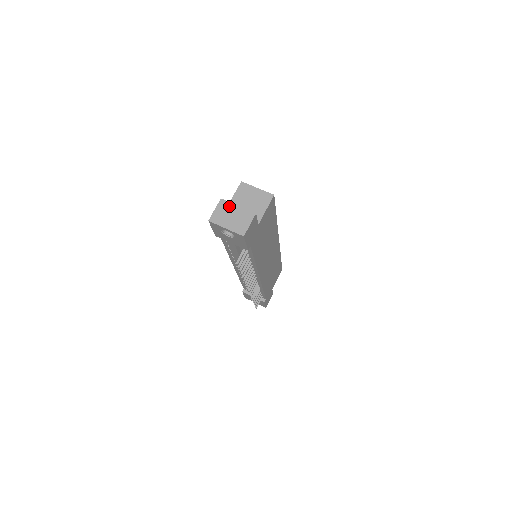
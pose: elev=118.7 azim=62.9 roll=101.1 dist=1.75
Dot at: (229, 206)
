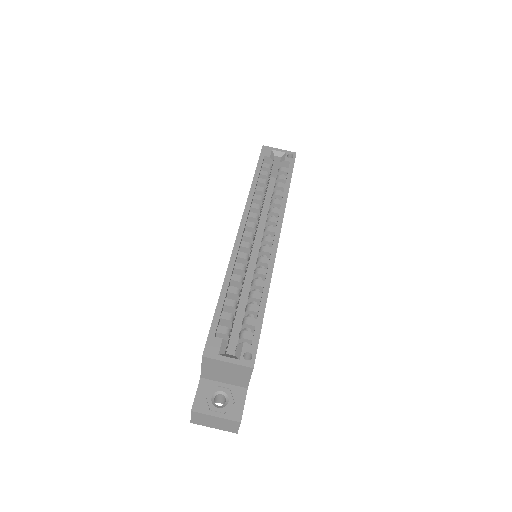
Dot at: (205, 416)
